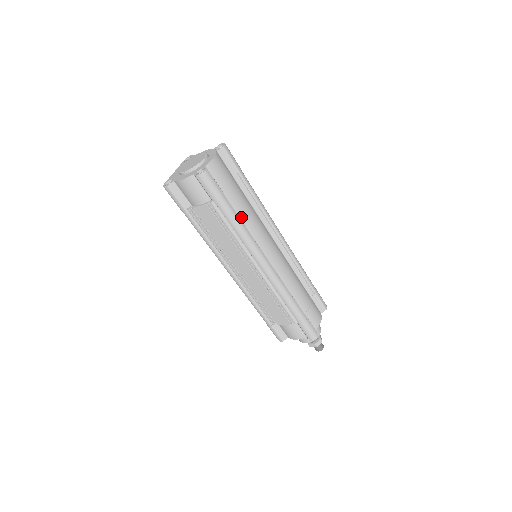
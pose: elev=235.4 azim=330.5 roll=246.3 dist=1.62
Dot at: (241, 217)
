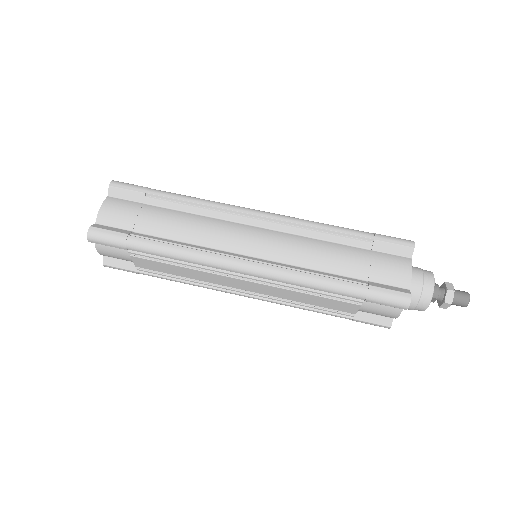
Dot at: (176, 238)
